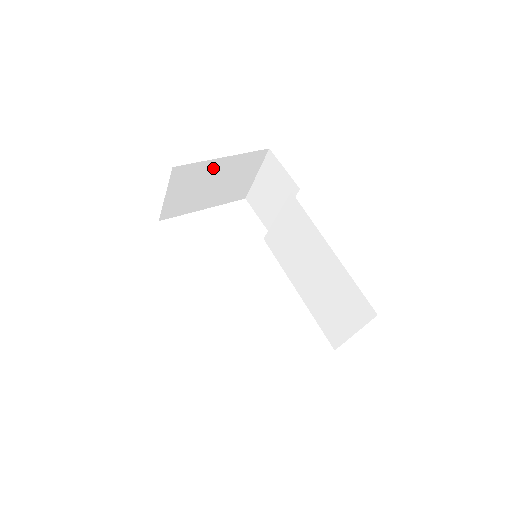
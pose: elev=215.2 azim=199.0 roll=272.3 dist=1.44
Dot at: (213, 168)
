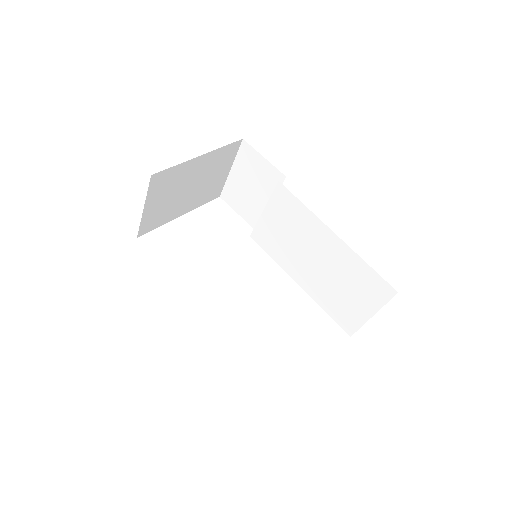
Dot at: (190, 169)
